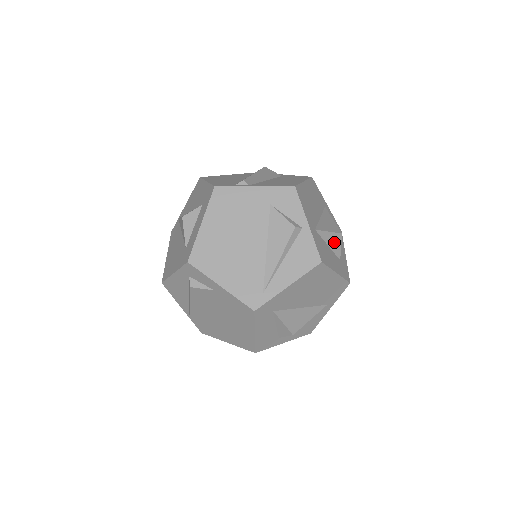
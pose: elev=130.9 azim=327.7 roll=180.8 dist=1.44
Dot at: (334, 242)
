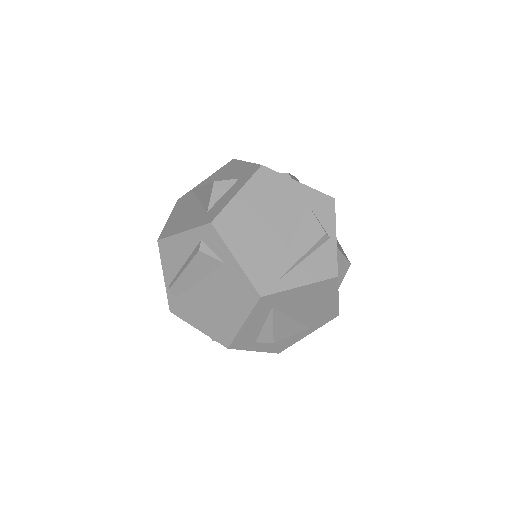
Dot at: (342, 268)
